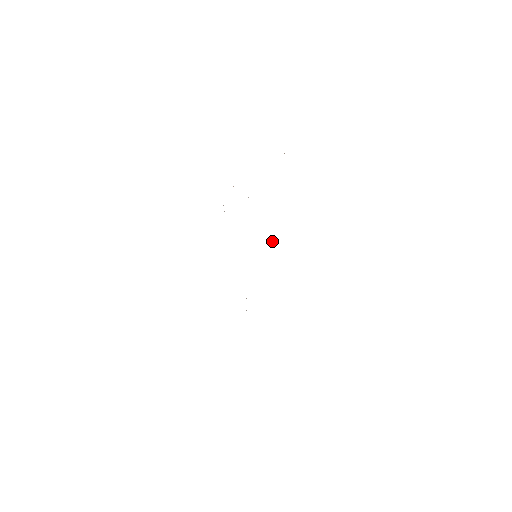
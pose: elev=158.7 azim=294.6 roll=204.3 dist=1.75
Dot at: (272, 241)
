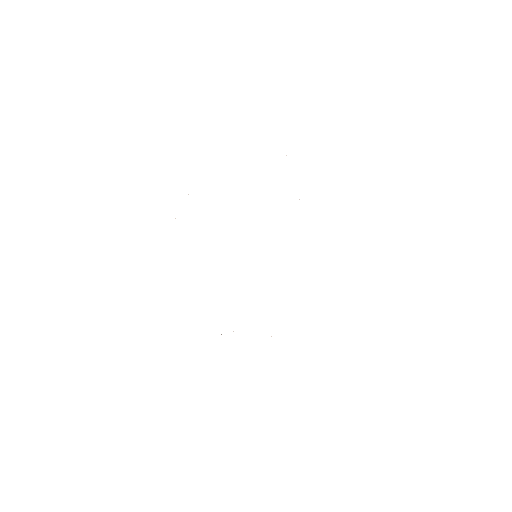
Dot at: occluded
